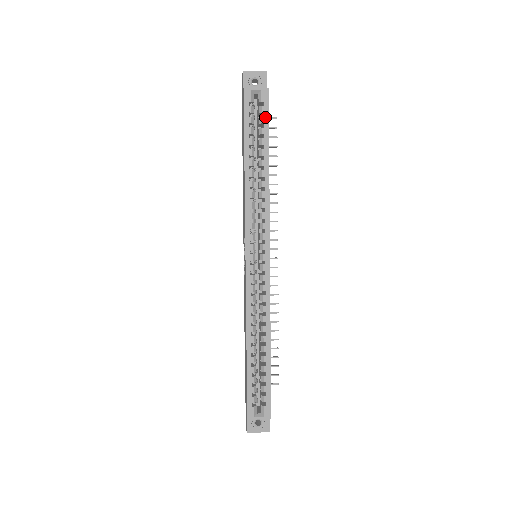
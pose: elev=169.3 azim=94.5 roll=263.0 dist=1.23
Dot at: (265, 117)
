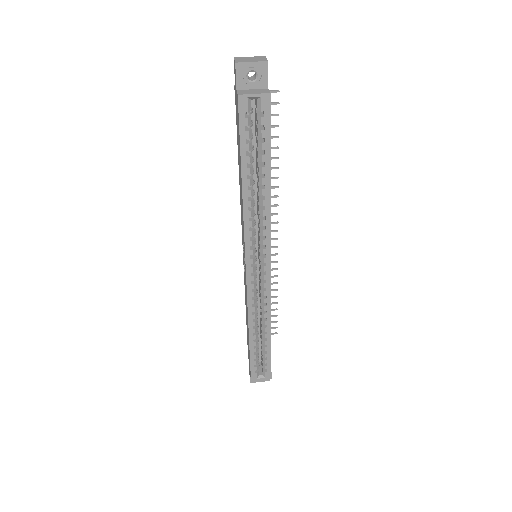
Dot at: (266, 130)
